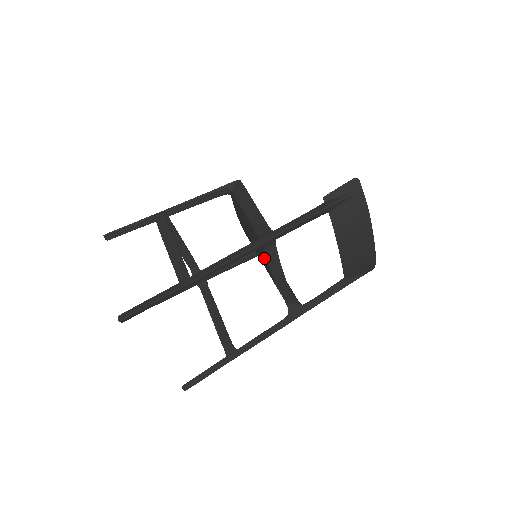
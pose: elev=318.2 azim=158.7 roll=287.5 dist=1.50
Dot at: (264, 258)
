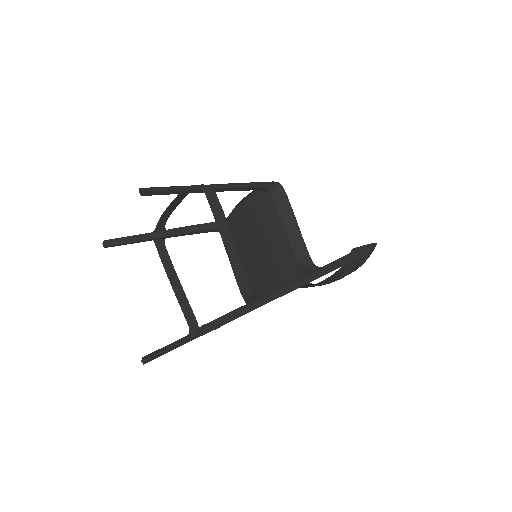
Dot at: (282, 274)
